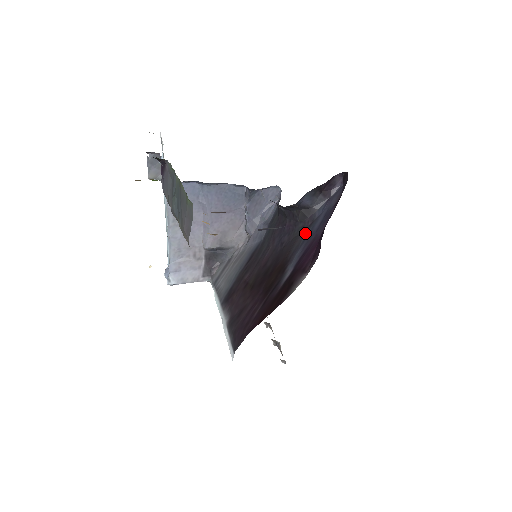
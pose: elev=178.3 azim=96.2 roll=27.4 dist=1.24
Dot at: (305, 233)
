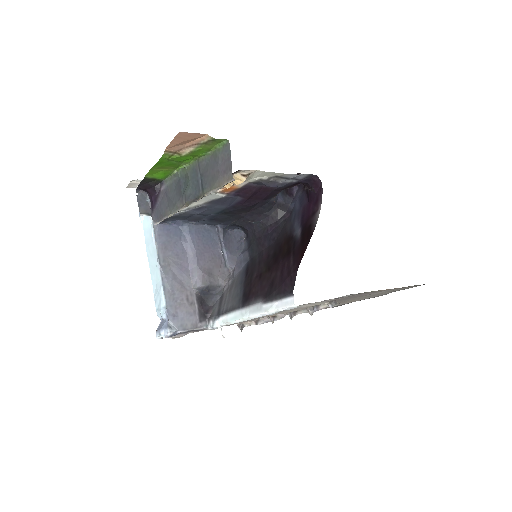
Dot at: (290, 218)
